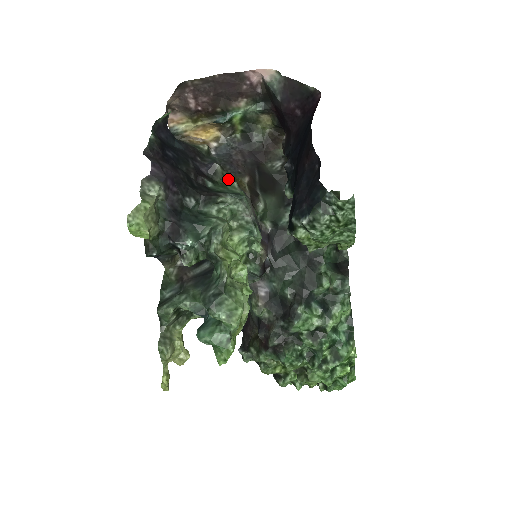
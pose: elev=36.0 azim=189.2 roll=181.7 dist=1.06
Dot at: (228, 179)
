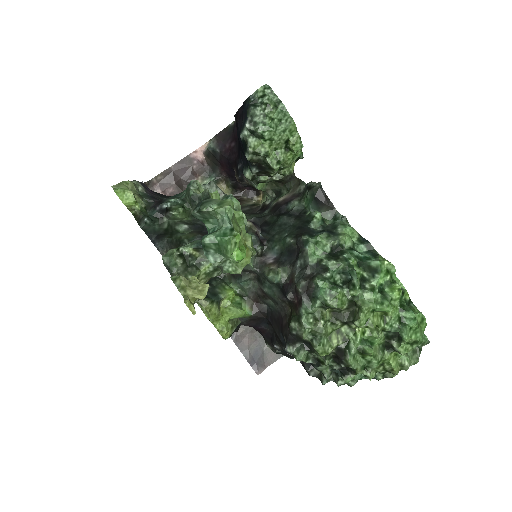
Dot at: occluded
